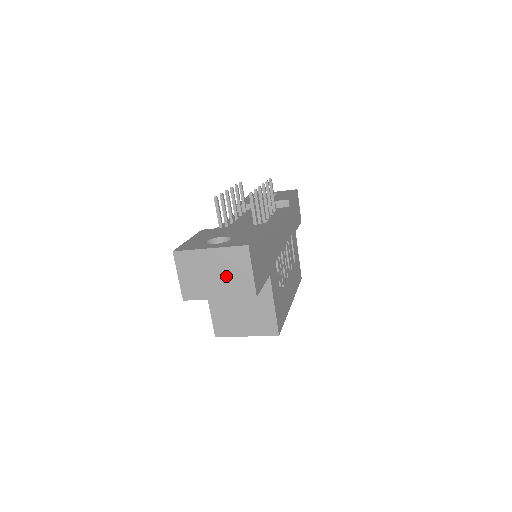
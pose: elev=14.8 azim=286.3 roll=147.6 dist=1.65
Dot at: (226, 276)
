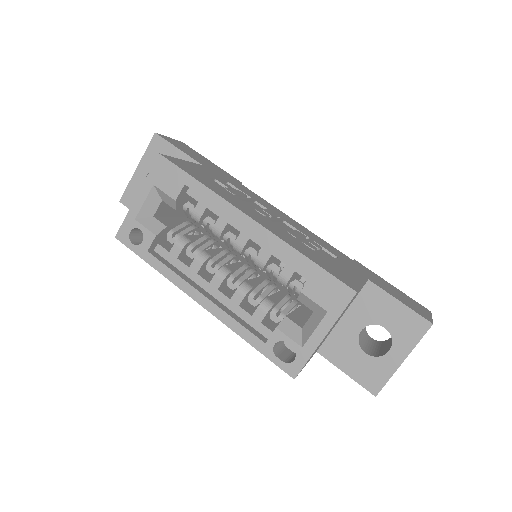
Dot at: occluded
